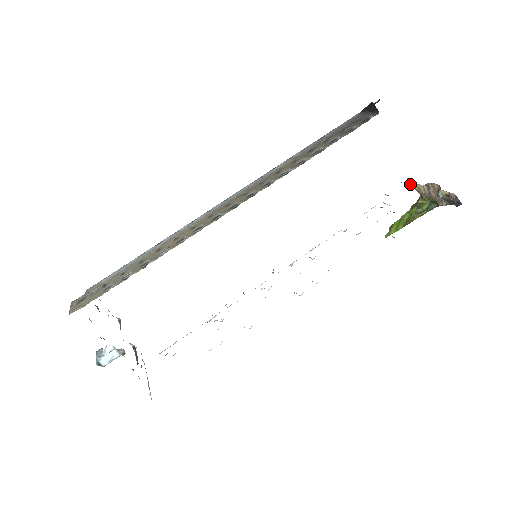
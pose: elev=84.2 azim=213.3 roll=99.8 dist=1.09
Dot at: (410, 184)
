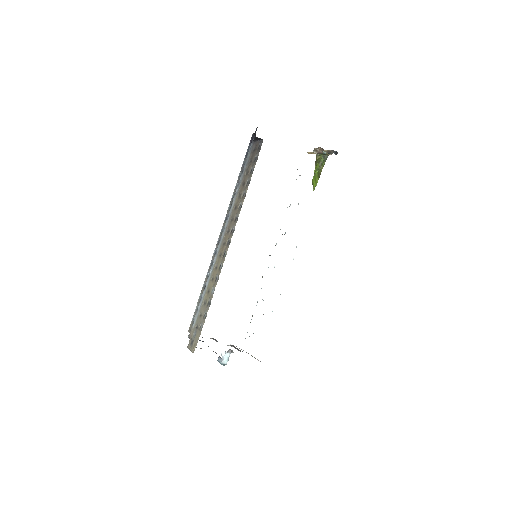
Dot at: occluded
